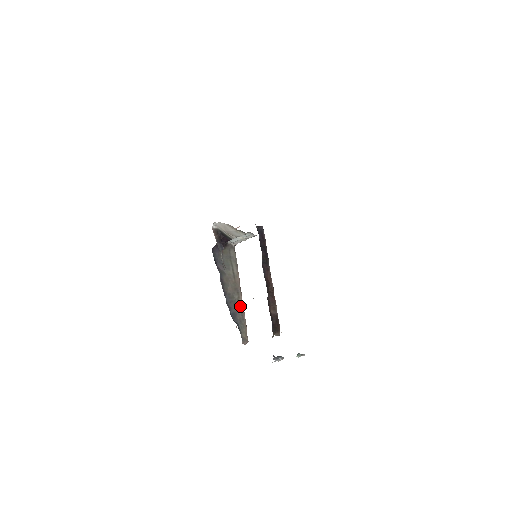
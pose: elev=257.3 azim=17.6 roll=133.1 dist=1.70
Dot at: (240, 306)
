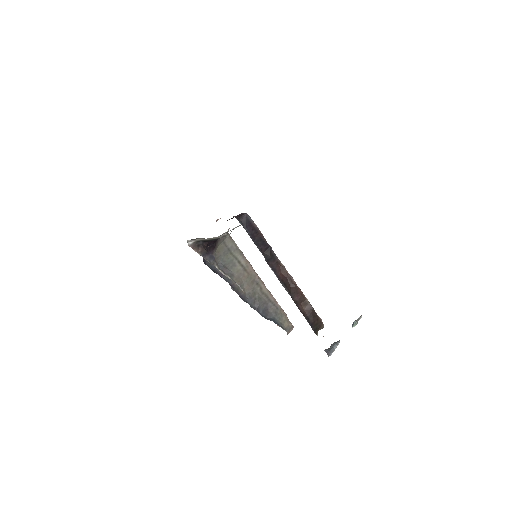
Dot at: (267, 296)
